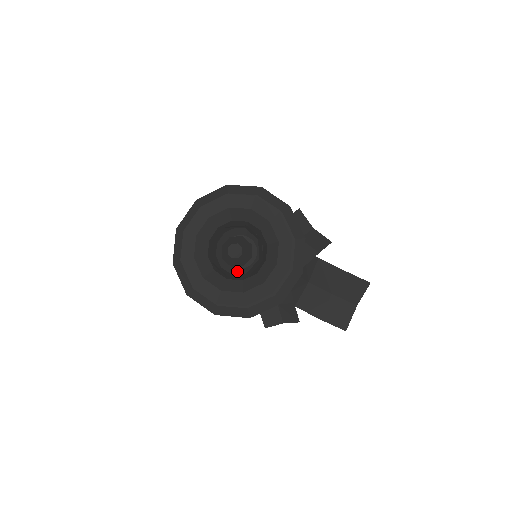
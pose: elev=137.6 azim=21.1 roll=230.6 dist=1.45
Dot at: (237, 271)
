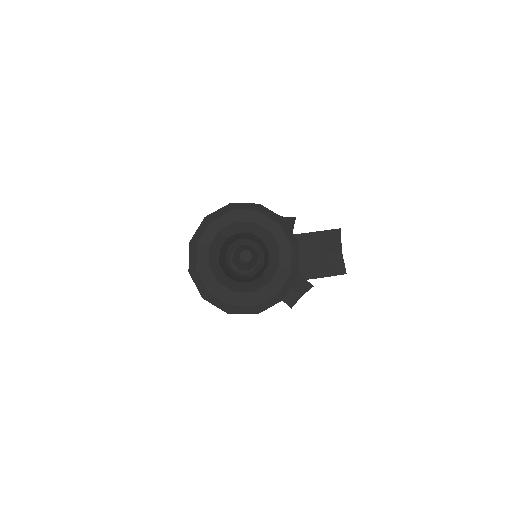
Dot at: (251, 274)
